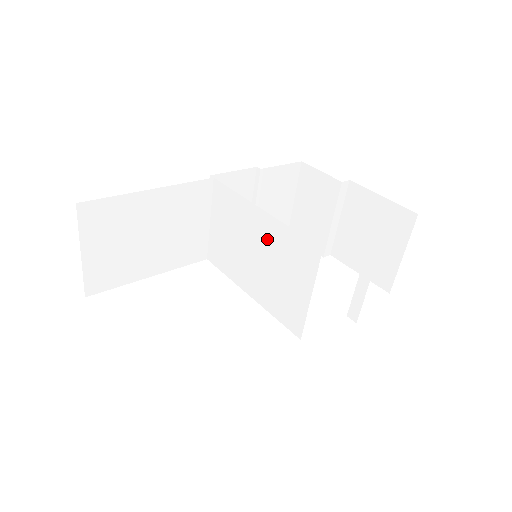
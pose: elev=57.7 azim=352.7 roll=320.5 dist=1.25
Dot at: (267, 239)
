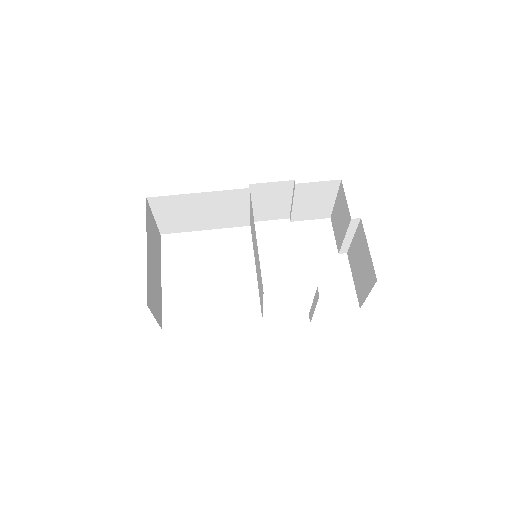
Dot at: (257, 255)
